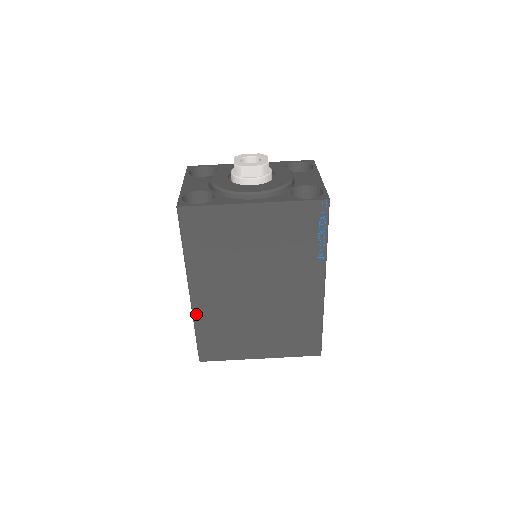
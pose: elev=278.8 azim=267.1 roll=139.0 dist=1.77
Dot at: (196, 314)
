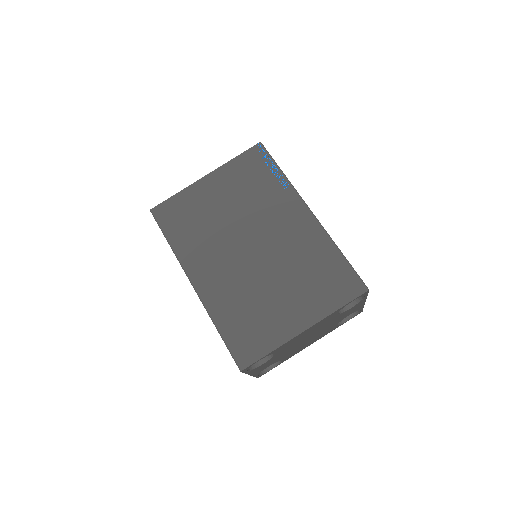
Dot at: (208, 306)
